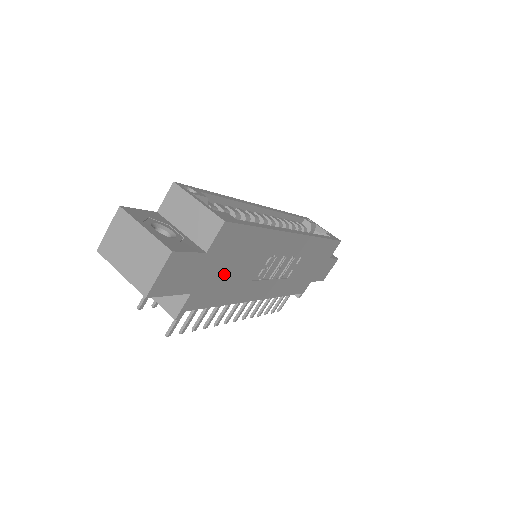
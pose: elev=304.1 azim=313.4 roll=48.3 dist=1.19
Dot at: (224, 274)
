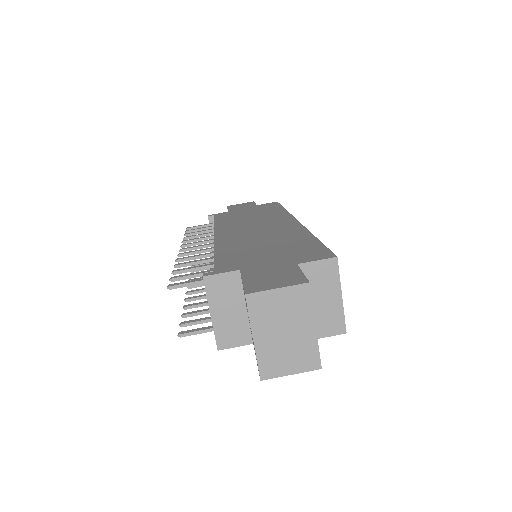
Dot at: occluded
